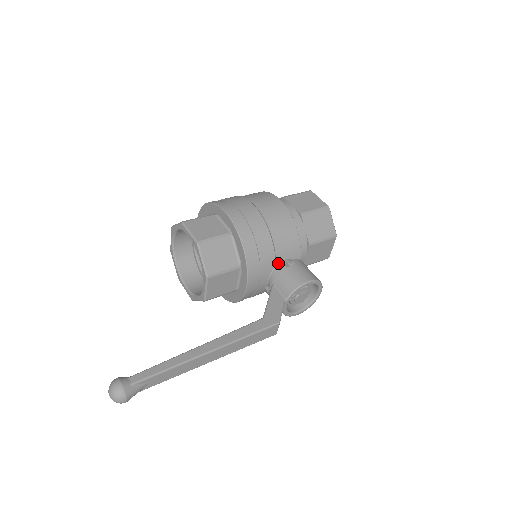
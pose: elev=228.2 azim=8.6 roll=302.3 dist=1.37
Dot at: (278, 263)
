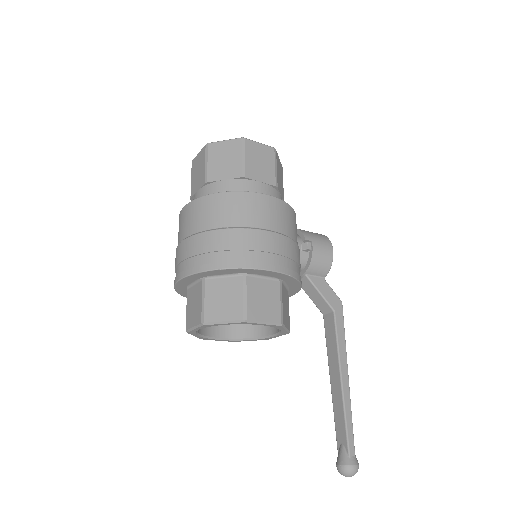
Dot at: occluded
